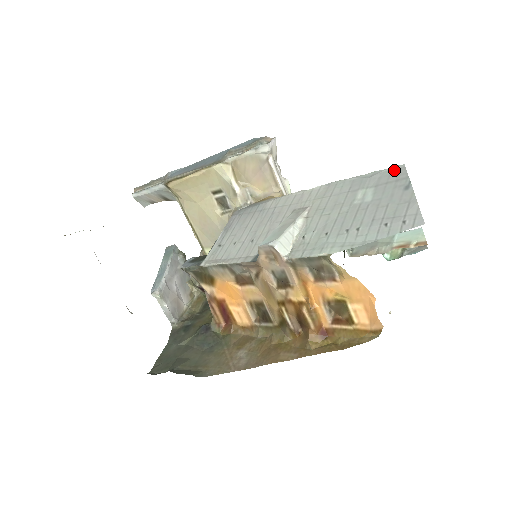
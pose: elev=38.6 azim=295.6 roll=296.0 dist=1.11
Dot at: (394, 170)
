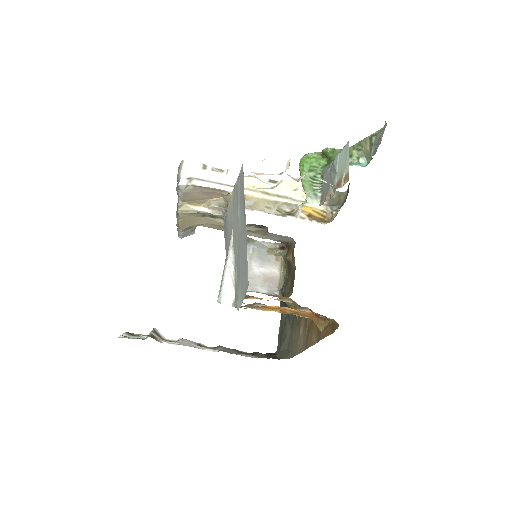
Dot at: (241, 174)
